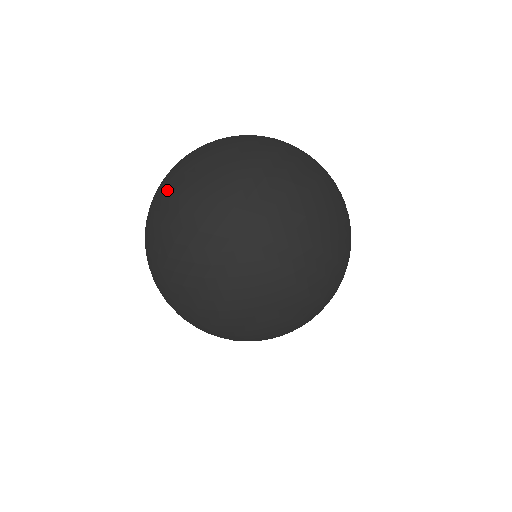
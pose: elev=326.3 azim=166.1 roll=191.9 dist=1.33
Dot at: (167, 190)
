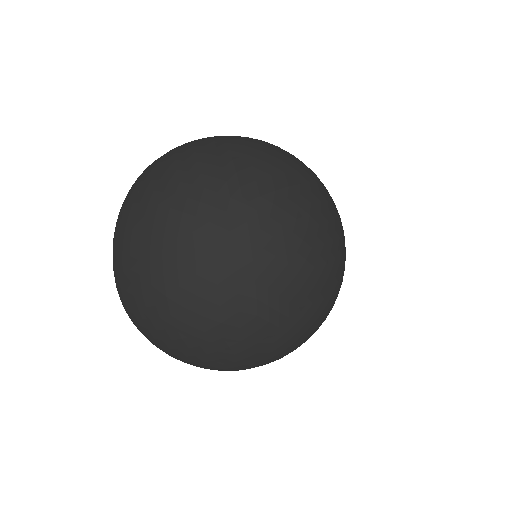
Dot at: (139, 262)
